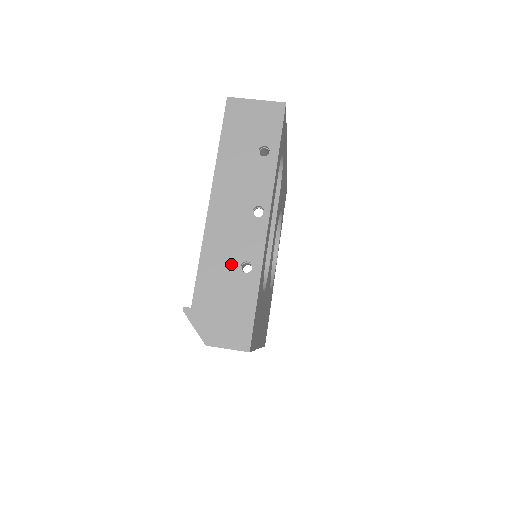
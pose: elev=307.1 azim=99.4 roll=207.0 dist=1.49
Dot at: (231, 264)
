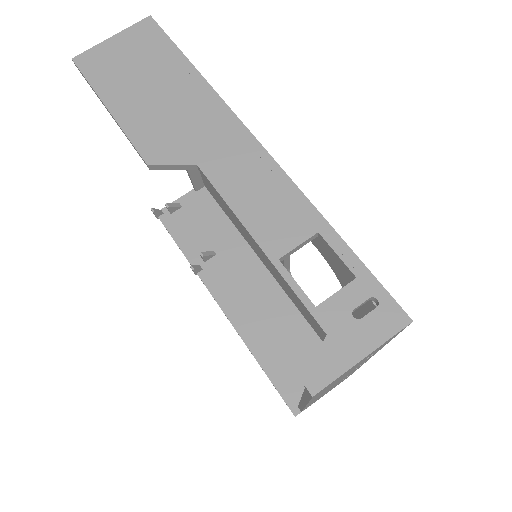
Dot at: occluded
